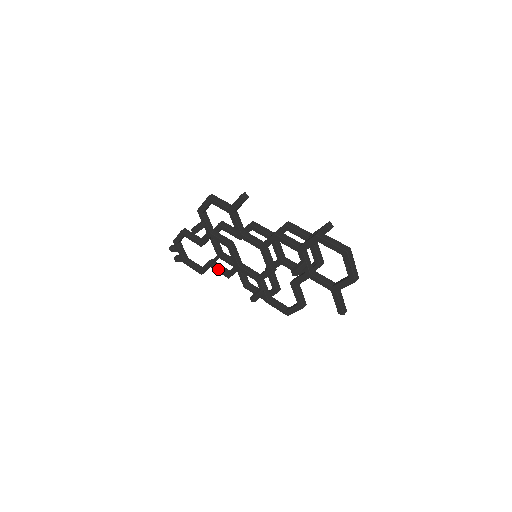
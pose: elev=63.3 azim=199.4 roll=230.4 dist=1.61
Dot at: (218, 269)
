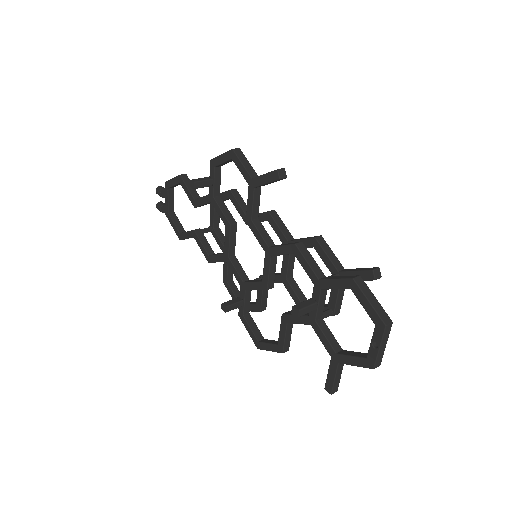
Dot at: (202, 245)
